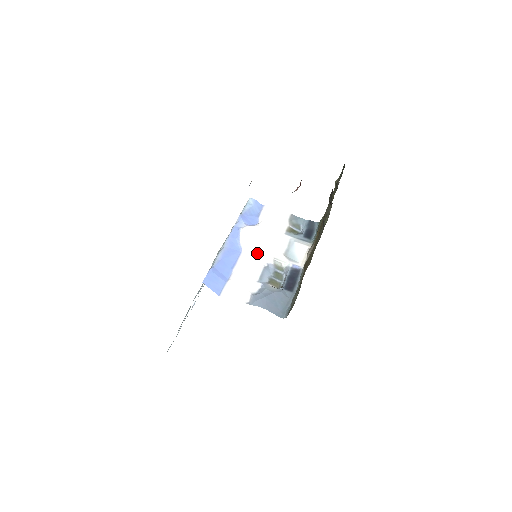
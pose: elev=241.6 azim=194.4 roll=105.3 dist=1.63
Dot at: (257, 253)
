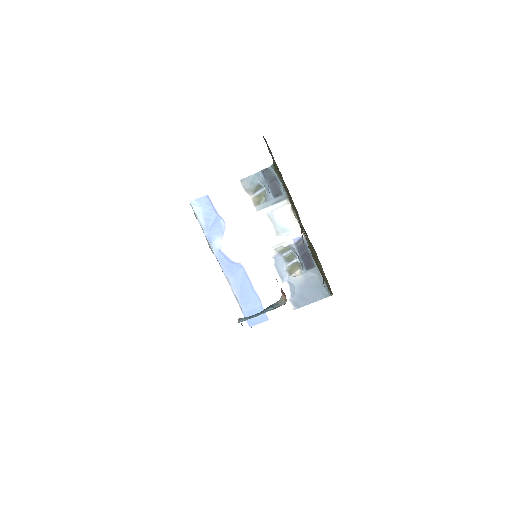
Dot at: (256, 258)
